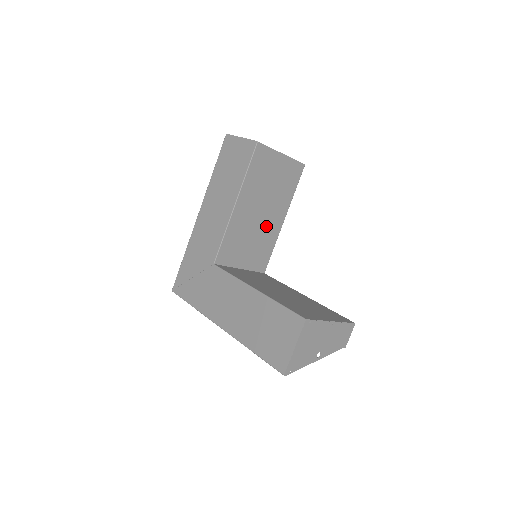
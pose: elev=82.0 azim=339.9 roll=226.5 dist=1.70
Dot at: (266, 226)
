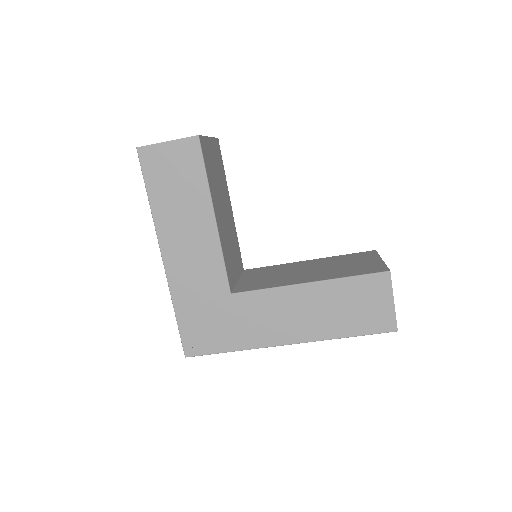
Dot at: (229, 222)
